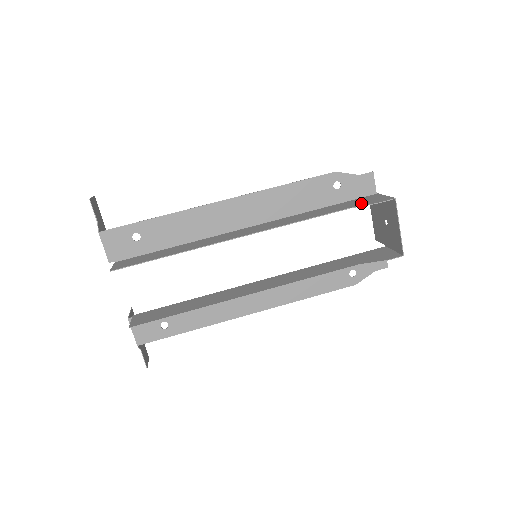
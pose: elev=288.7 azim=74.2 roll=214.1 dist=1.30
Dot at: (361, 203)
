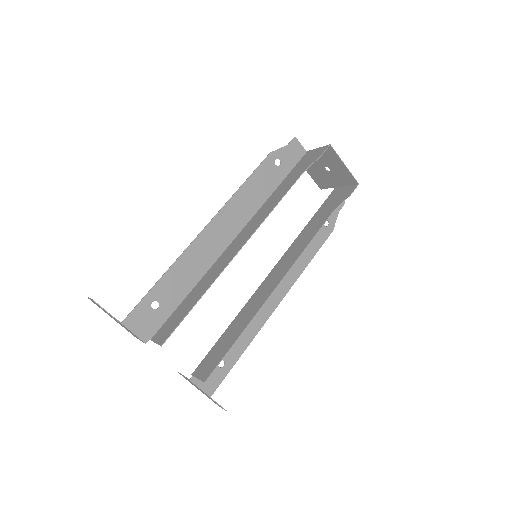
Dot at: (307, 164)
